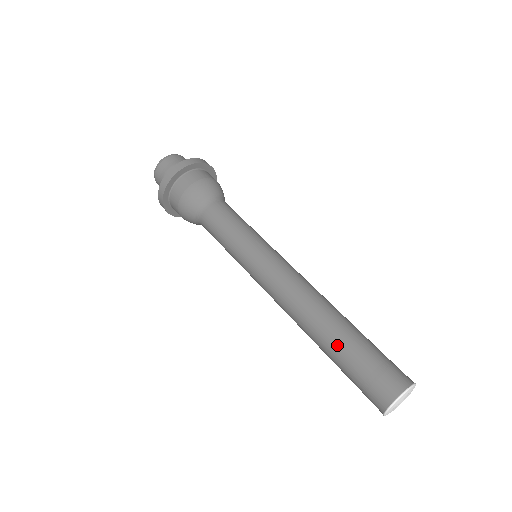
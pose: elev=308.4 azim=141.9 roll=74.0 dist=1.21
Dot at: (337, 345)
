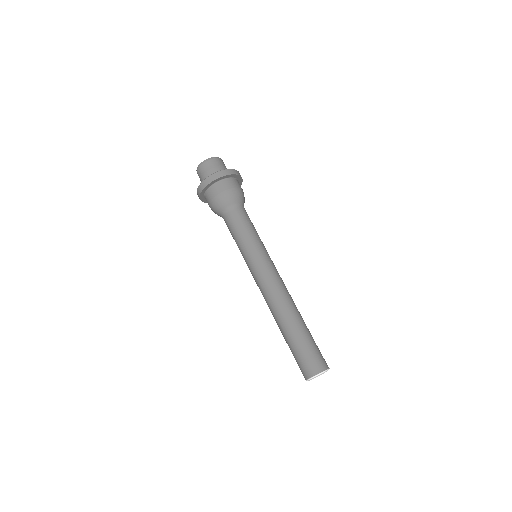
Dot at: (296, 332)
